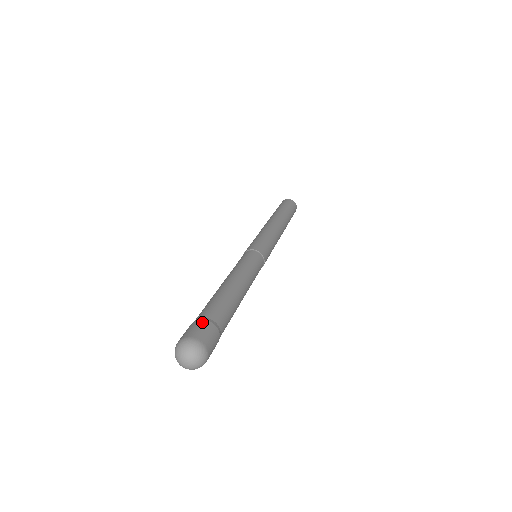
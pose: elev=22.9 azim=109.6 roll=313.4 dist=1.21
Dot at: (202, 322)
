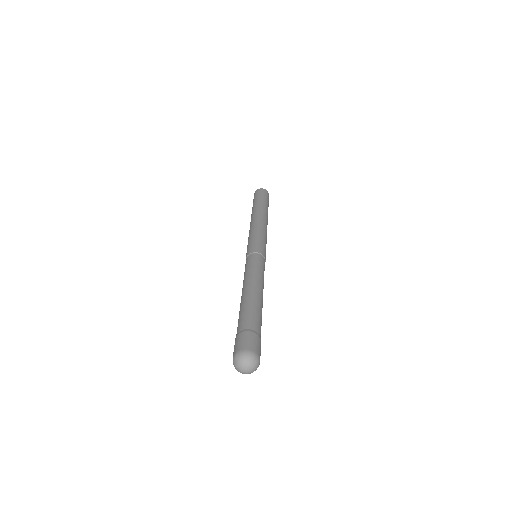
Dot at: (249, 334)
